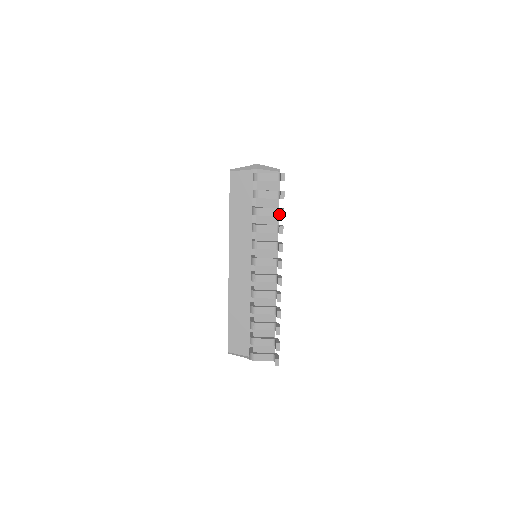
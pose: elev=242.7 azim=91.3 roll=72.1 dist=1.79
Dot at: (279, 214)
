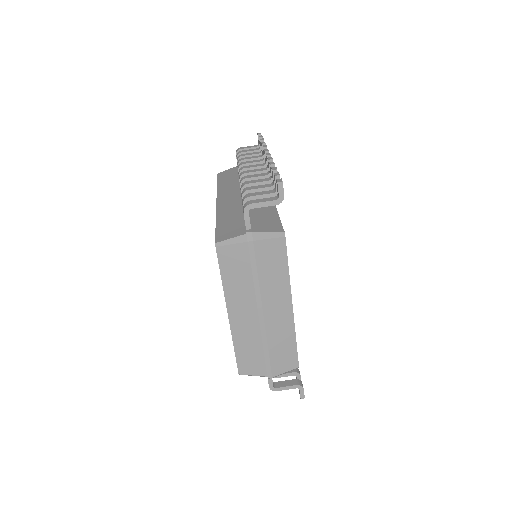
Dot at: occluded
